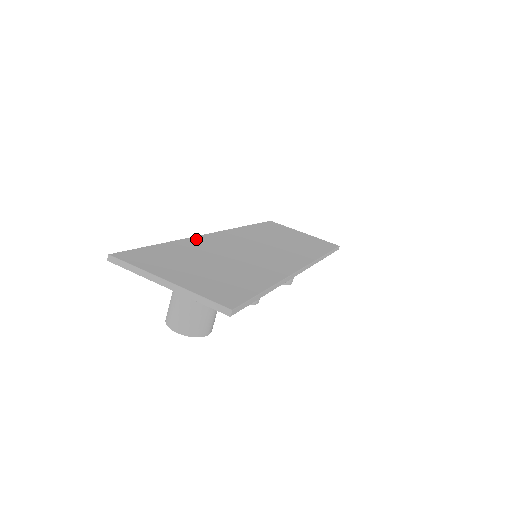
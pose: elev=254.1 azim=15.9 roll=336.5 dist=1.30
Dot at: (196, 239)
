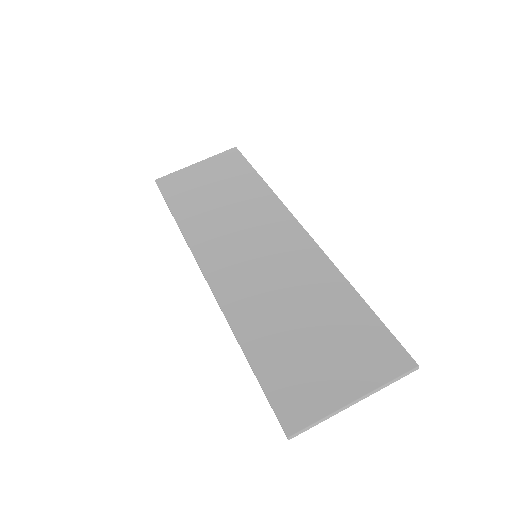
Dot at: (230, 310)
